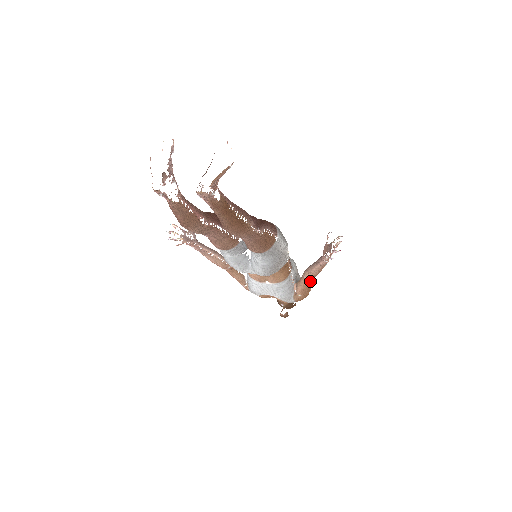
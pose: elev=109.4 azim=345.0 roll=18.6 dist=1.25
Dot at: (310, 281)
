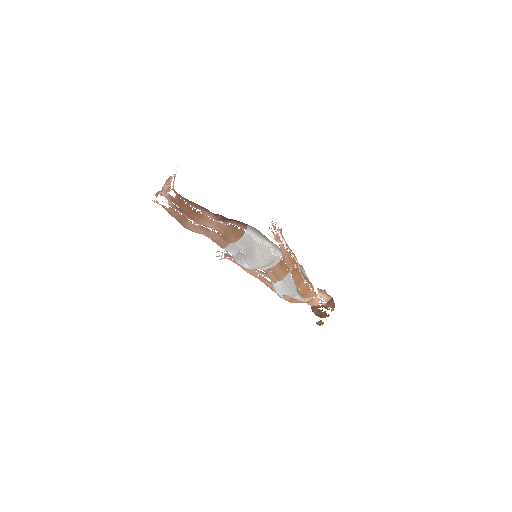
Dot at: (294, 271)
